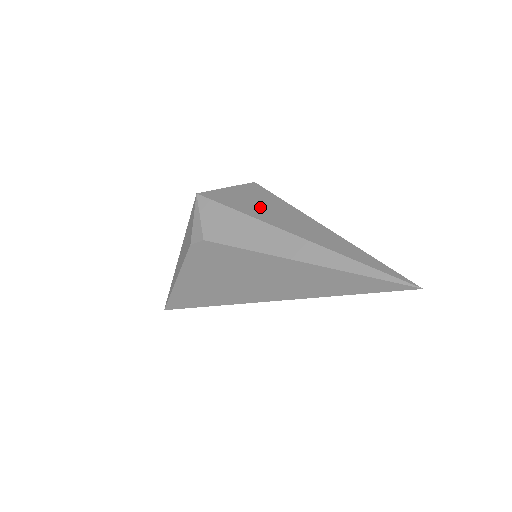
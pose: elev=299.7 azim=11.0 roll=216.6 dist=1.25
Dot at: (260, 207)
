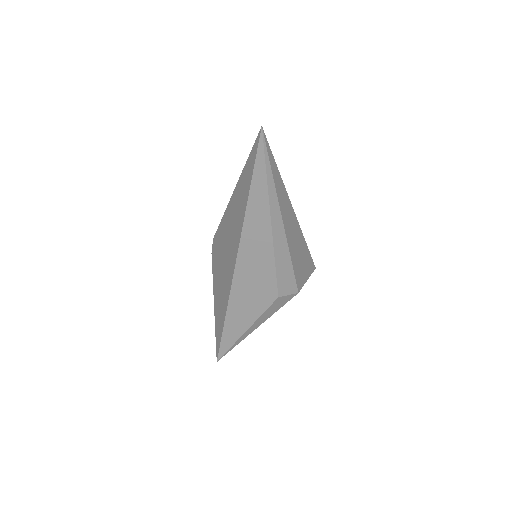
Dot at: occluded
